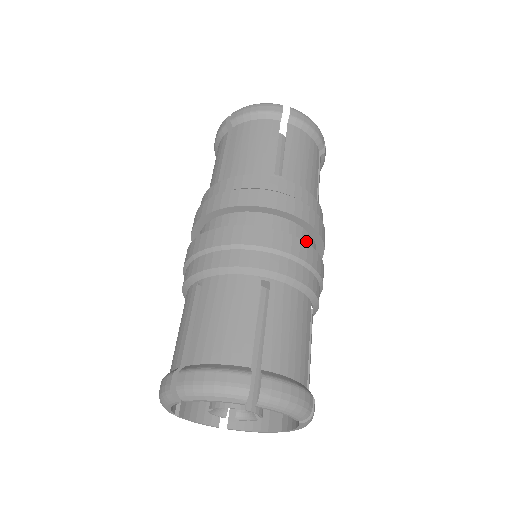
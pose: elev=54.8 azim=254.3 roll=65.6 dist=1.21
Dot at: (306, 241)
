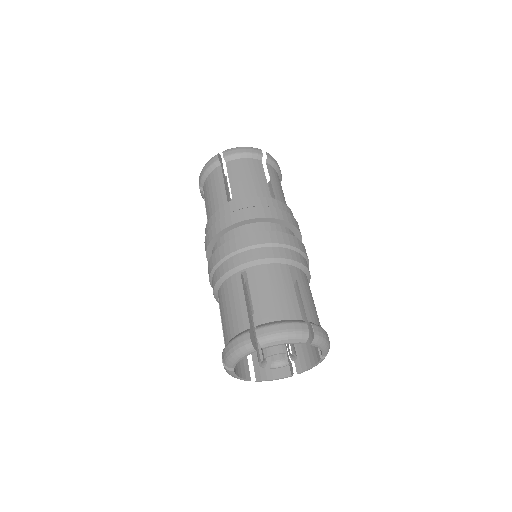
Dot at: occluded
